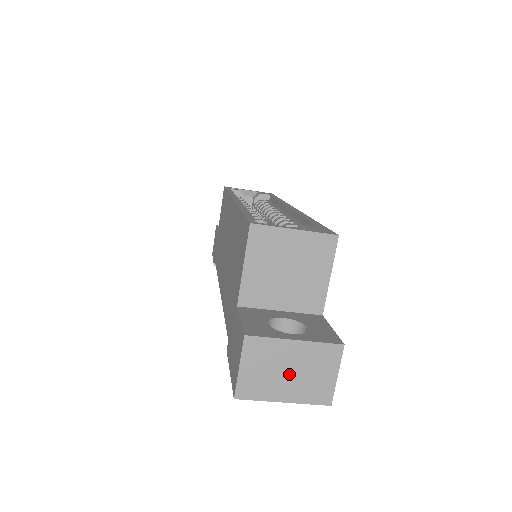
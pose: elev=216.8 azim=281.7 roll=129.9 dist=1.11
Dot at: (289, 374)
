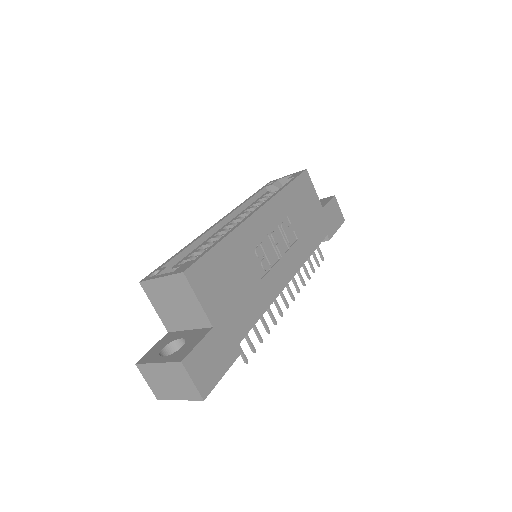
Dot at: (169, 383)
